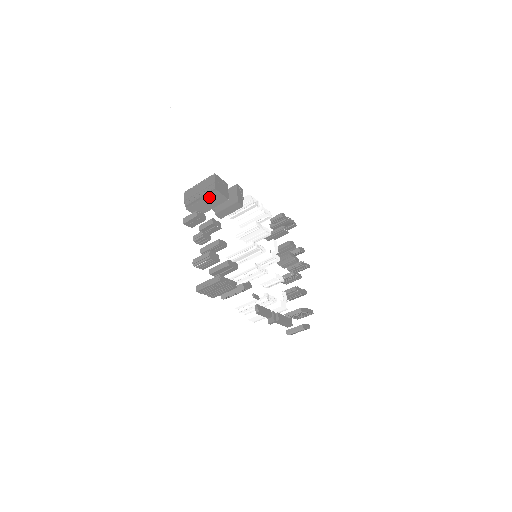
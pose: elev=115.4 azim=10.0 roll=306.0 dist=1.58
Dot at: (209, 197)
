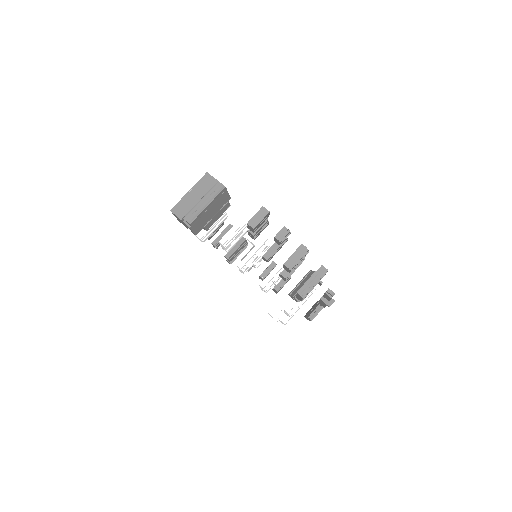
Dot at: (216, 201)
